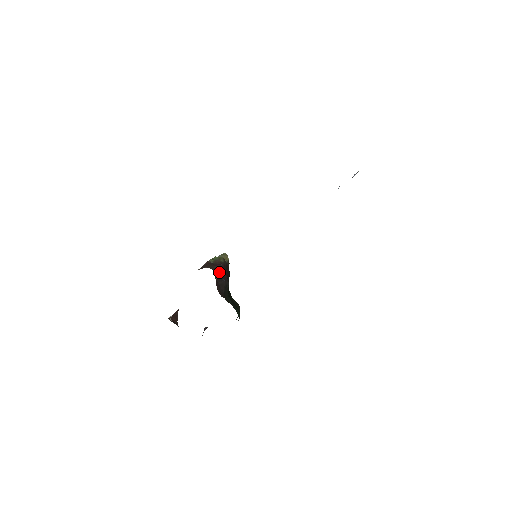
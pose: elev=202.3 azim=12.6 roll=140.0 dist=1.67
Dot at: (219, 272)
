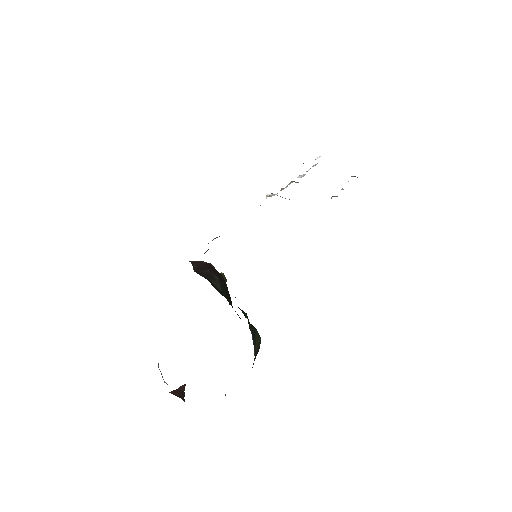
Dot at: (200, 265)
